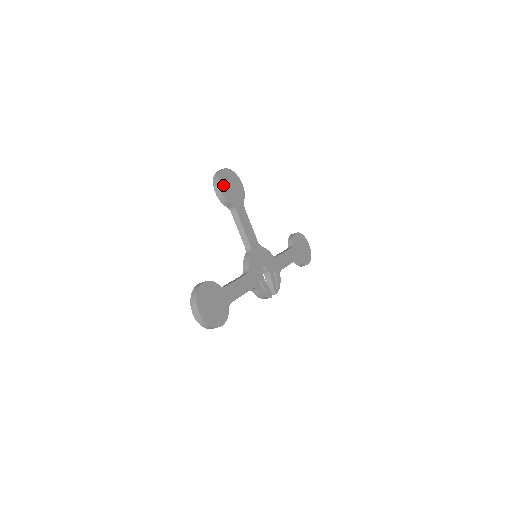
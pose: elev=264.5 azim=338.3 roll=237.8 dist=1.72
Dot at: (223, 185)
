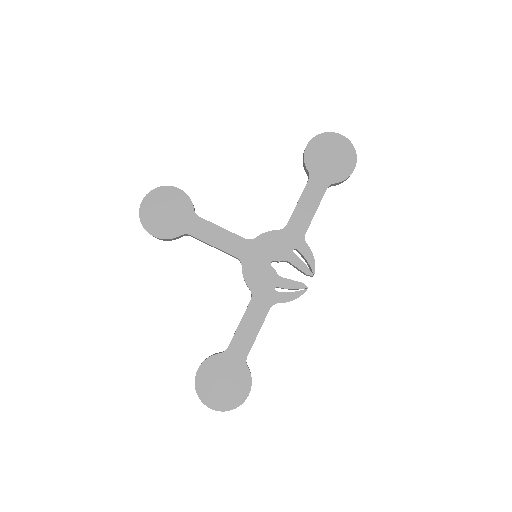
Dot at: (153, 225)
